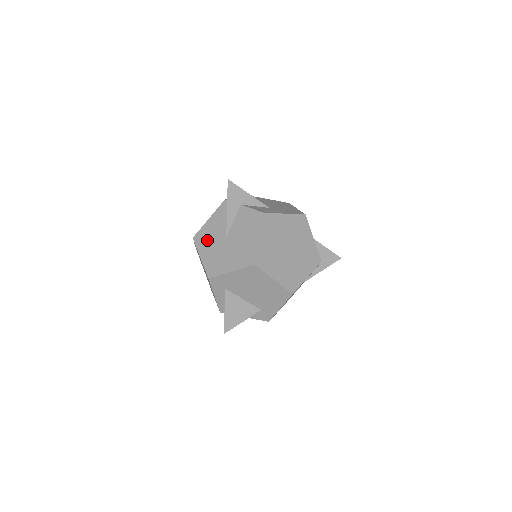
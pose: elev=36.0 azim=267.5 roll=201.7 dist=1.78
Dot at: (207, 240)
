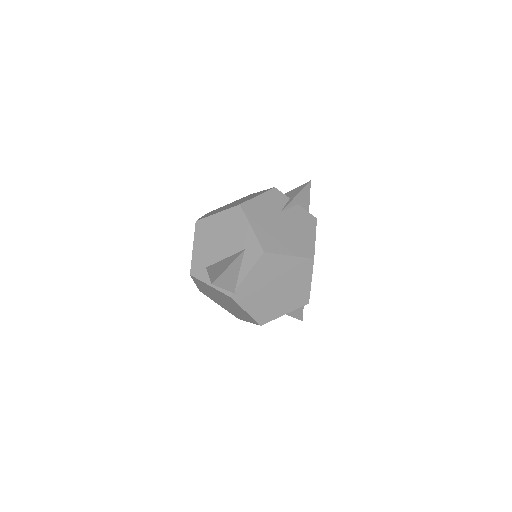
Dot at: occluded
